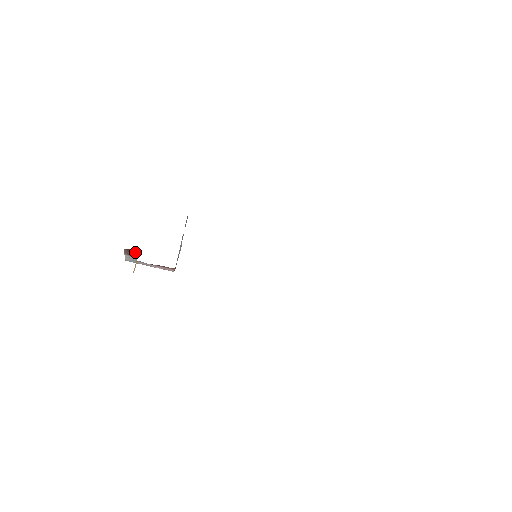
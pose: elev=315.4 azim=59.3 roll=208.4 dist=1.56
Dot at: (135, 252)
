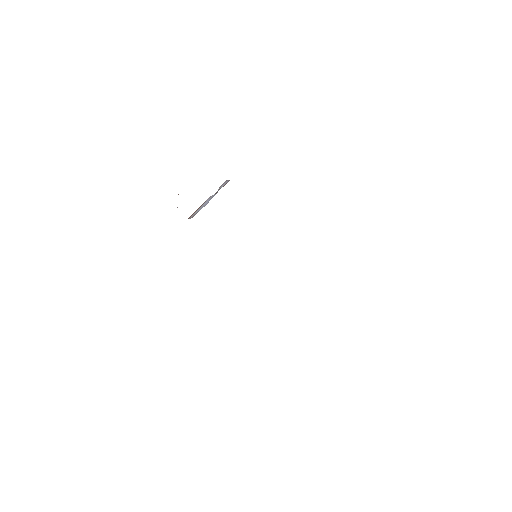
Dot at: occluded
